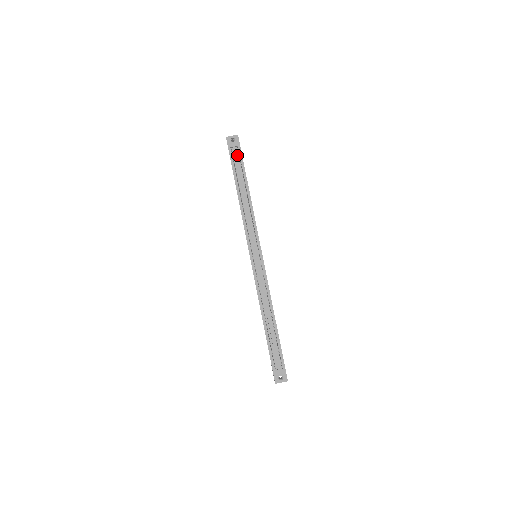
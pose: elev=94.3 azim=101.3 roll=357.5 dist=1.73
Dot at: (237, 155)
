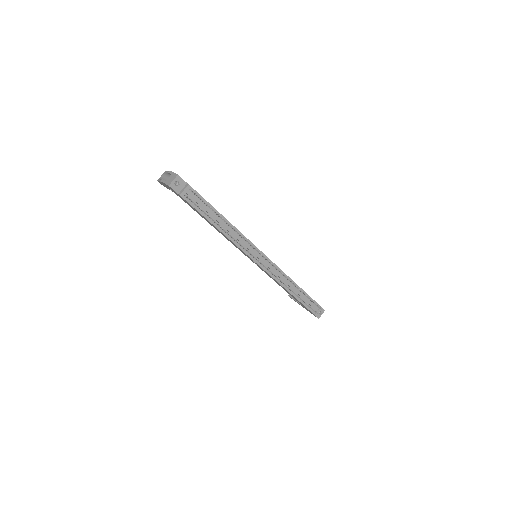
Dot at: (193, 196)
